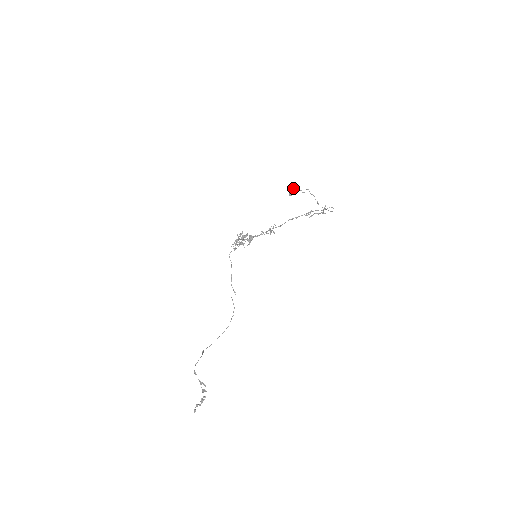
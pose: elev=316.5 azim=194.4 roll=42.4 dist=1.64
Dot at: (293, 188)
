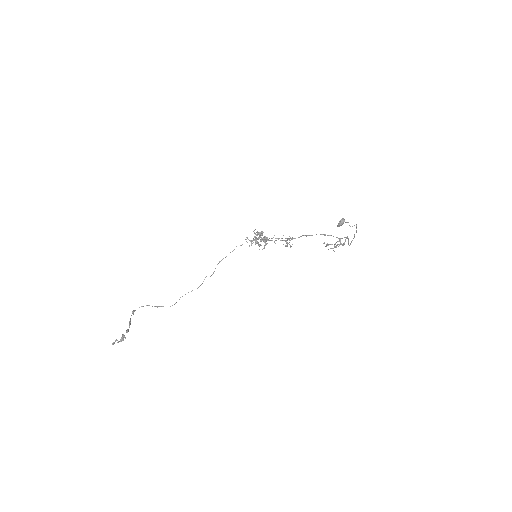
Dot at: (343, 218)
